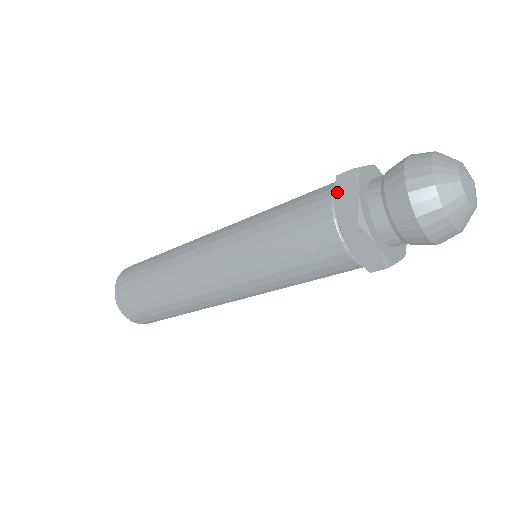
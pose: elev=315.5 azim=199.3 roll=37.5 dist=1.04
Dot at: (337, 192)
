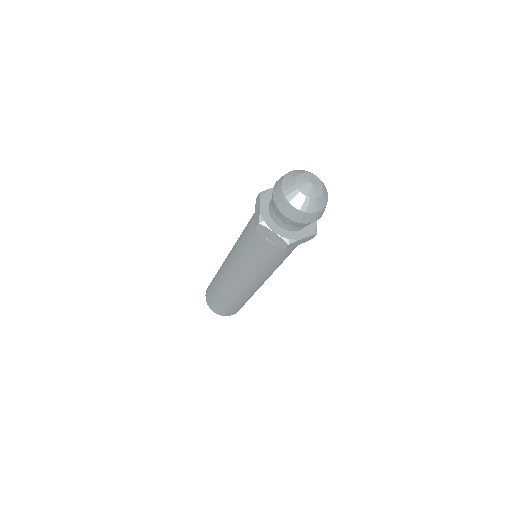
Dot at: (264, 235)
